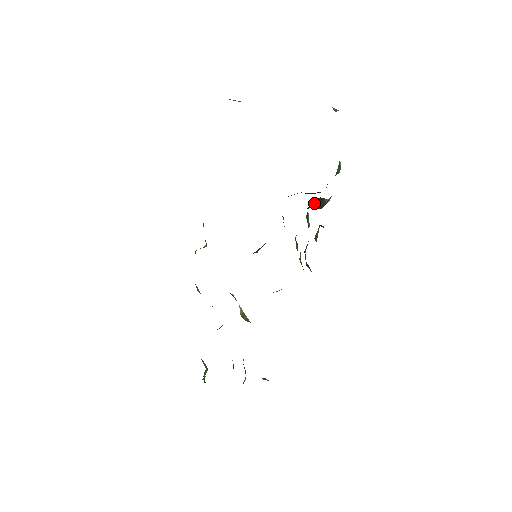
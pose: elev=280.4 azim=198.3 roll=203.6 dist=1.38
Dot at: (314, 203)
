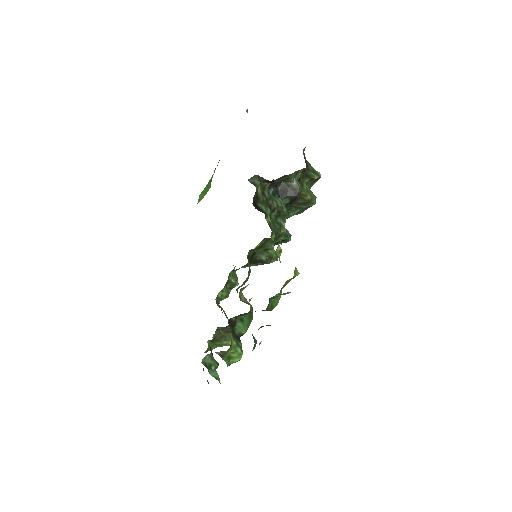
Dot at: (283, 190)
